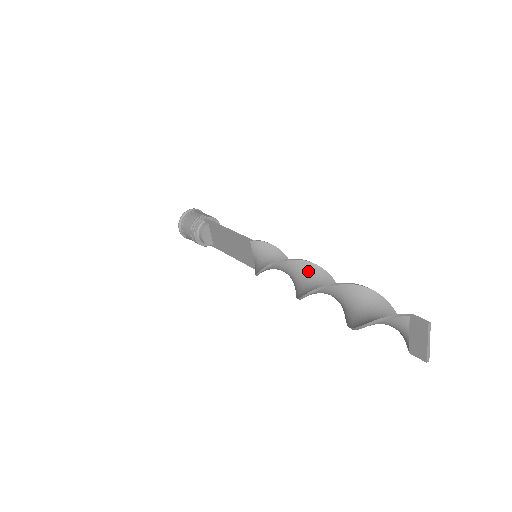
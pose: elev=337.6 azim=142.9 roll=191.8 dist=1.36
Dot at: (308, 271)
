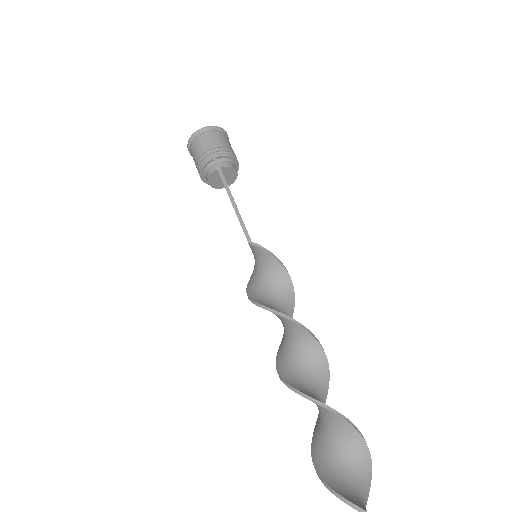
Dot at: (296, 334)
